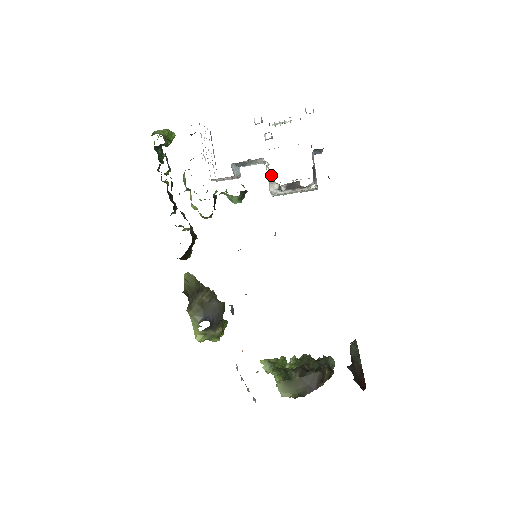
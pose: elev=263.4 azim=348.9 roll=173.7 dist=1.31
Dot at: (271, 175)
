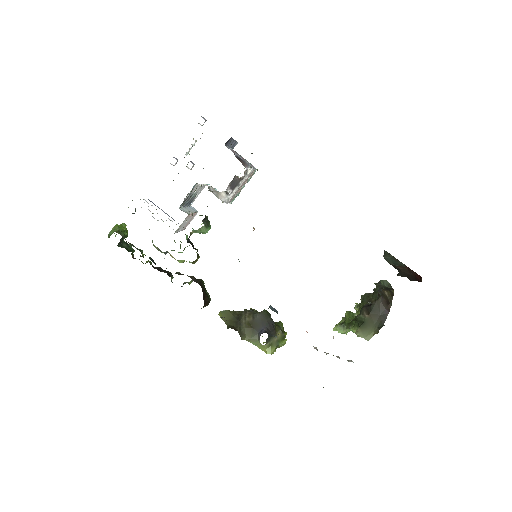
Dot at: (212, 190)
